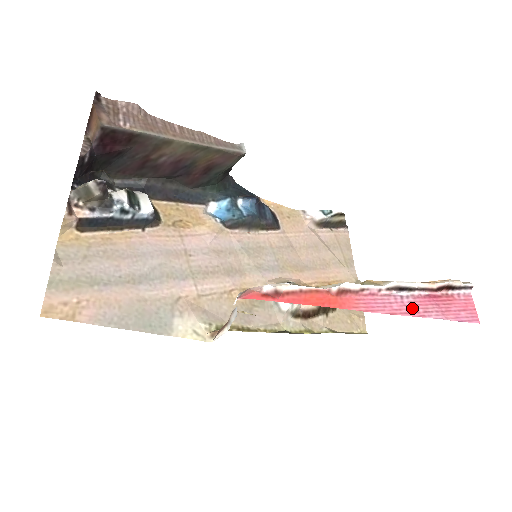
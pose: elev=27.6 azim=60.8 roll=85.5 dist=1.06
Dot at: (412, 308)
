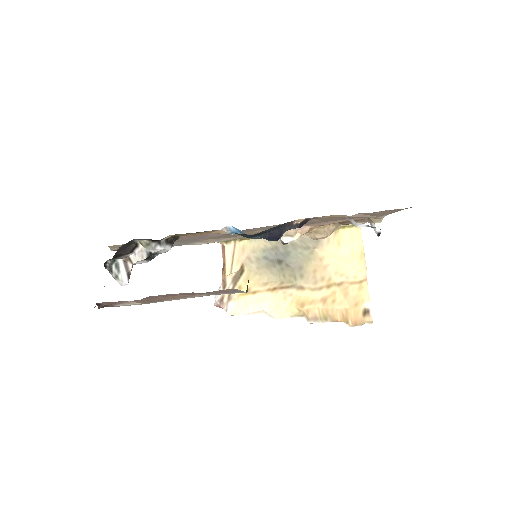
Dot at: occluded
